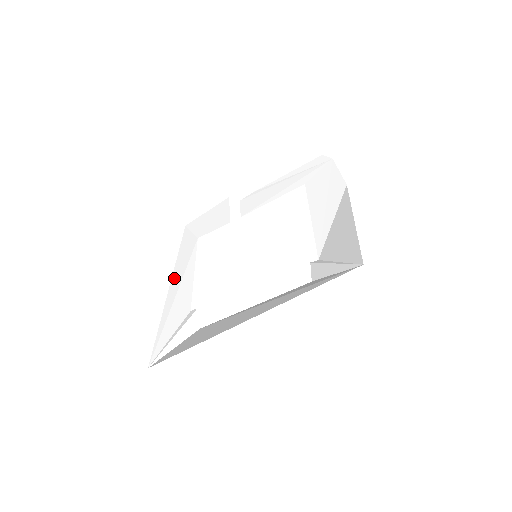
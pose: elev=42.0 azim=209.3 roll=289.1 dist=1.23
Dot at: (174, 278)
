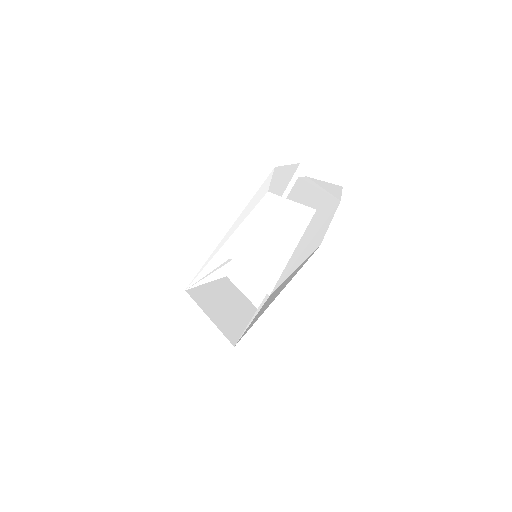
Dot at: (234, 224)
